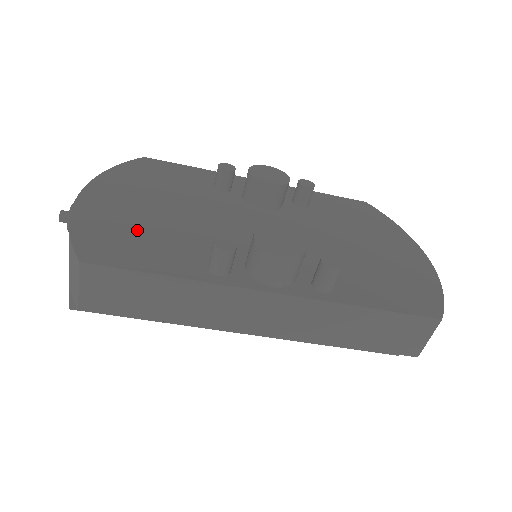
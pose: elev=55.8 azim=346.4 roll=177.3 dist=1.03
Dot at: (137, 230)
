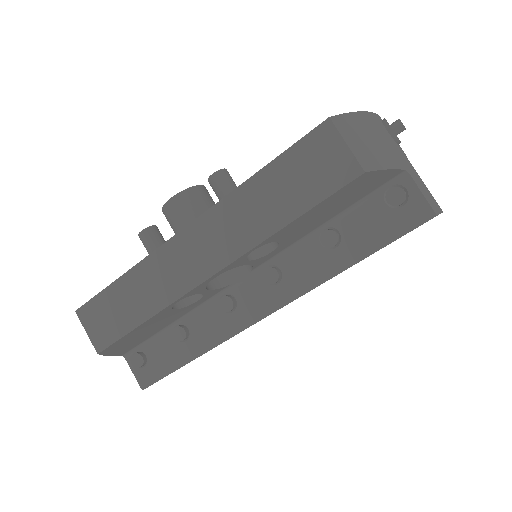
Dot at: occluded
